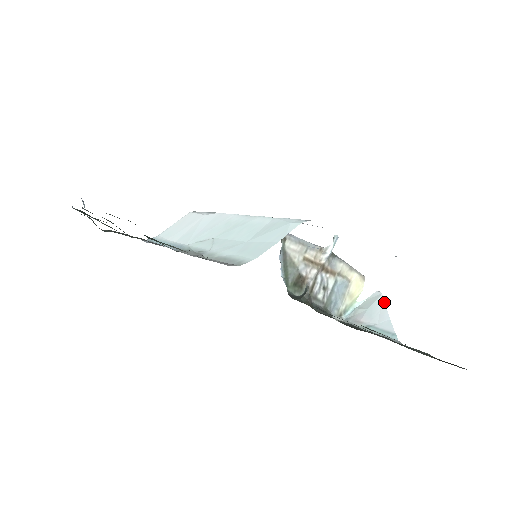
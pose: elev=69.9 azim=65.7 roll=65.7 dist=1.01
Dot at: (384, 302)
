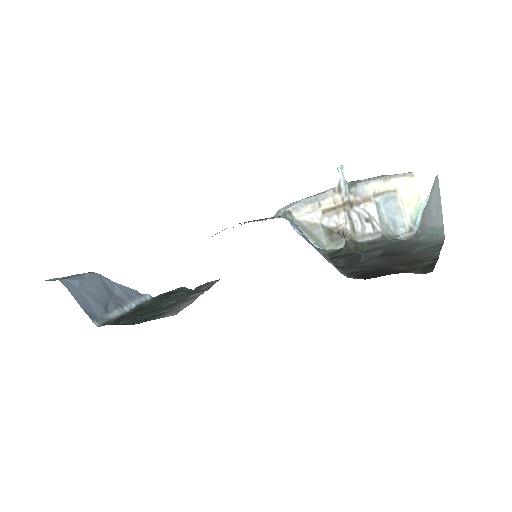
Dot at: (439, 189)
